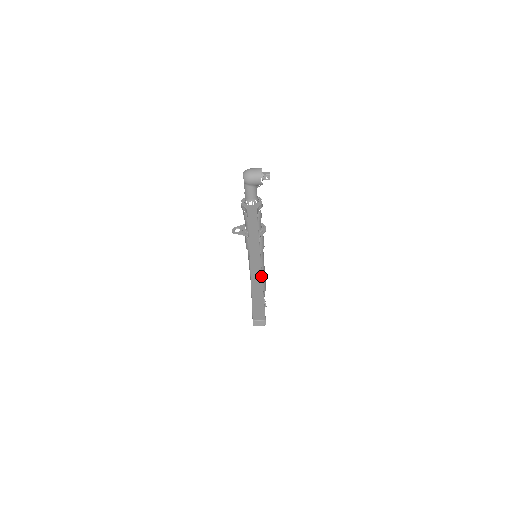
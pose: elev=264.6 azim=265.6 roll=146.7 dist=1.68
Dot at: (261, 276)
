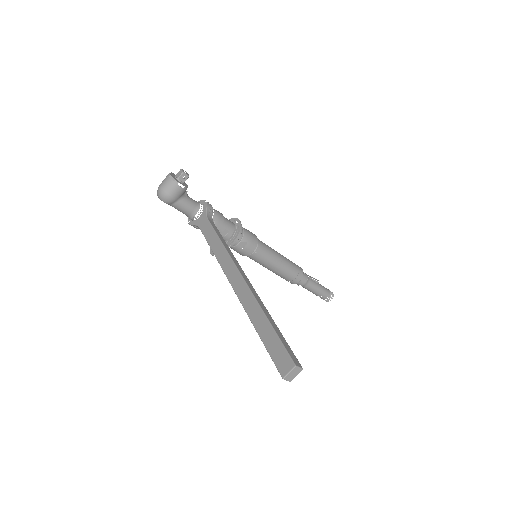
Dot at: (257, 304)
